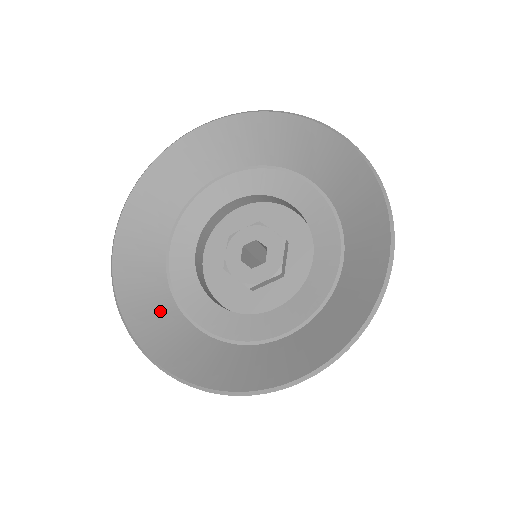
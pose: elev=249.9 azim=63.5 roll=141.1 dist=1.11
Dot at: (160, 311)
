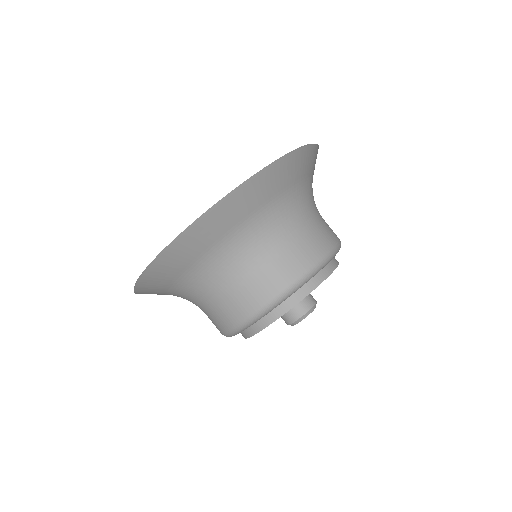
Dot at: occluded
